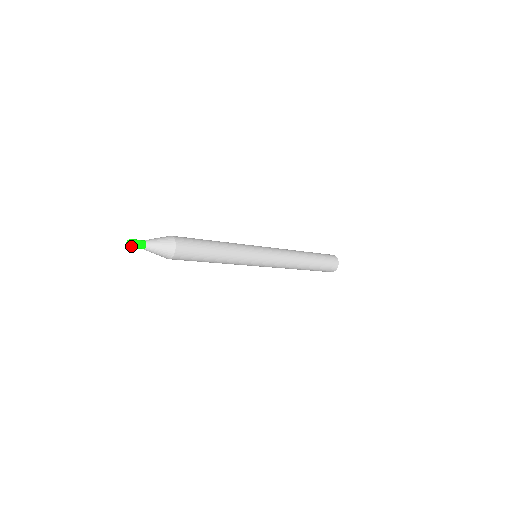
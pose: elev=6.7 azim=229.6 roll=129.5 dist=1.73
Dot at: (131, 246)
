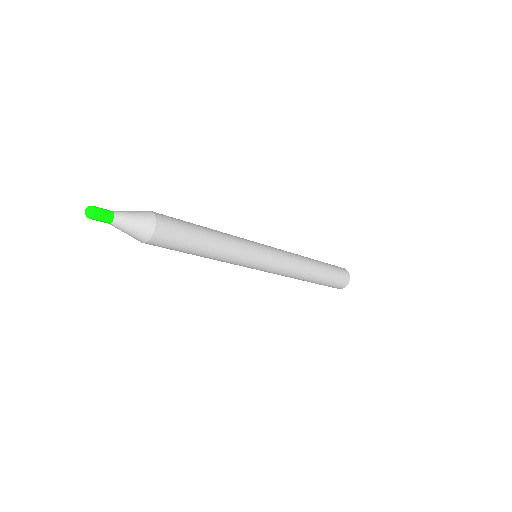
Dot at: (93, 210)
